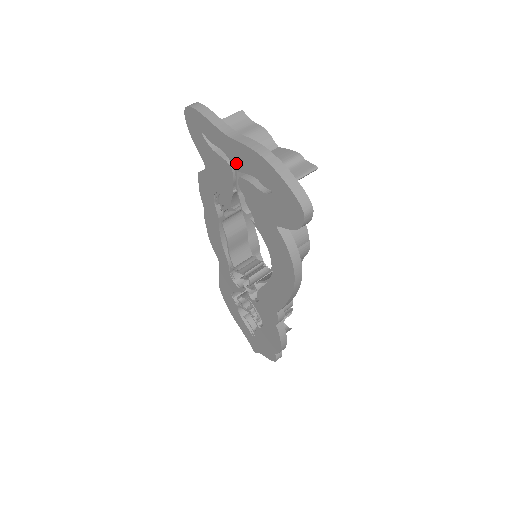
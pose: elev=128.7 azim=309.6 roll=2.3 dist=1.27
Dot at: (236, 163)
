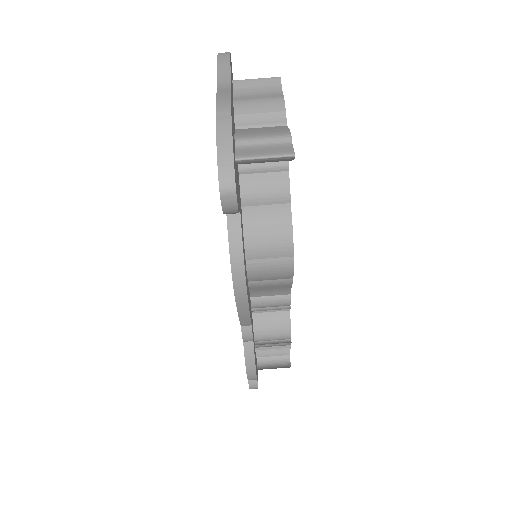
Dot at: occluded
